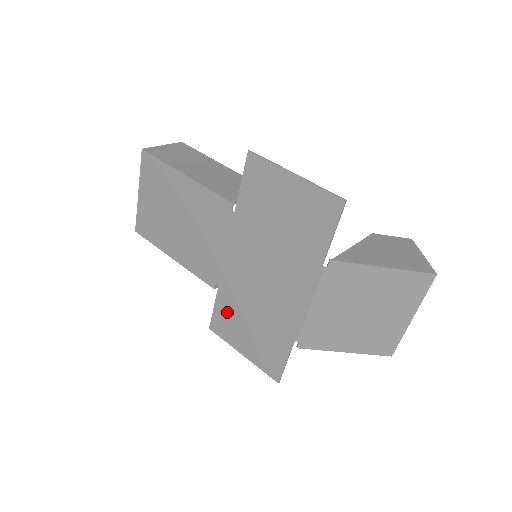
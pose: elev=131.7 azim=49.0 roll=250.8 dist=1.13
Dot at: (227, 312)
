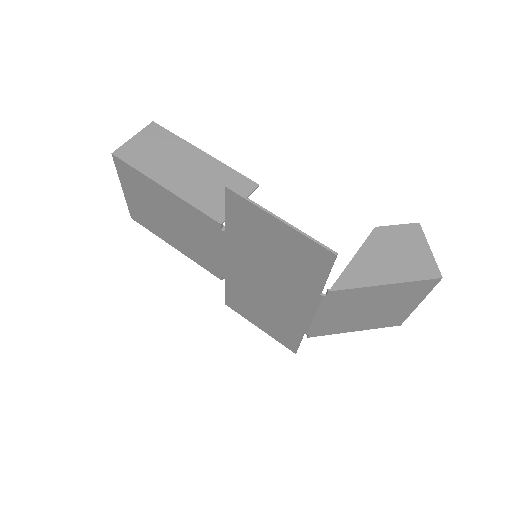
Dot at: (238, 299)
